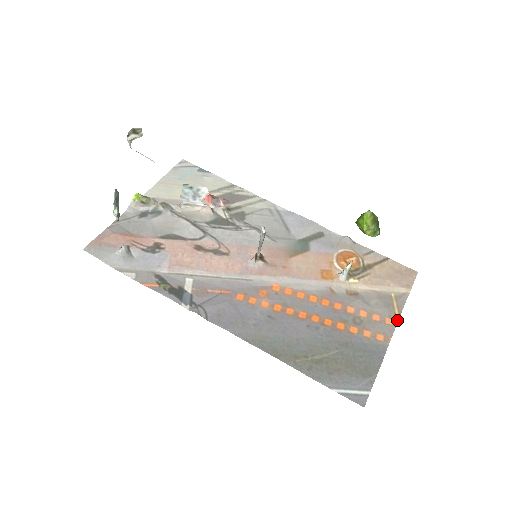
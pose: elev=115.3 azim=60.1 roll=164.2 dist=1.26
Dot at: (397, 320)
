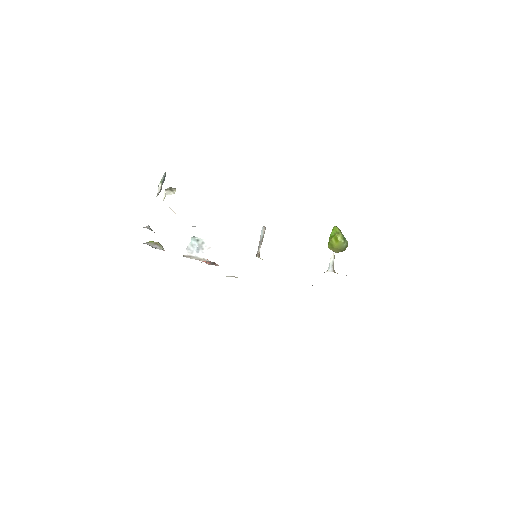
Dot at: occluded
